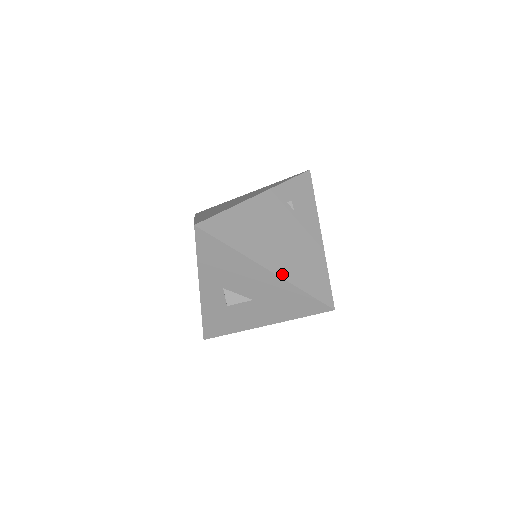
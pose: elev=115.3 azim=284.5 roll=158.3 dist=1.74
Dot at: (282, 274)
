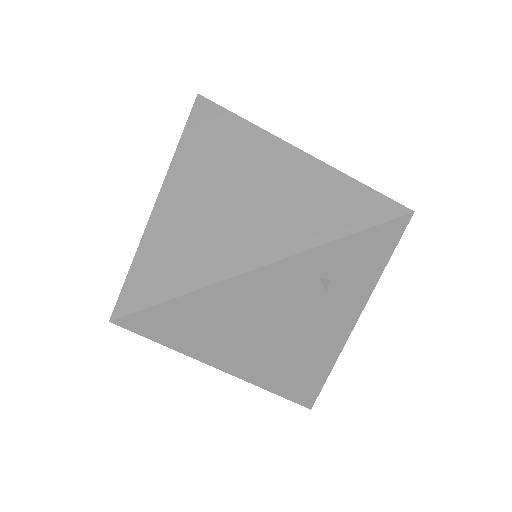
Dot at: (250, 378)
